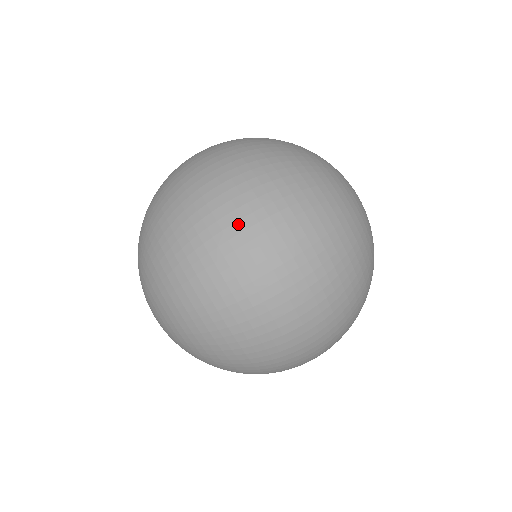
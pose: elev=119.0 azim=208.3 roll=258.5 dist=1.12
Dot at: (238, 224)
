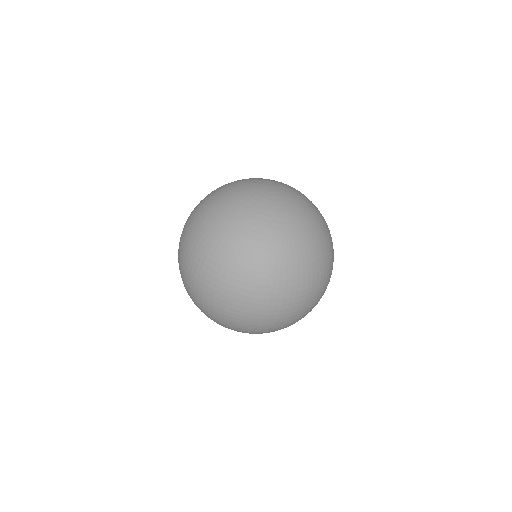
Dot at: (268, 313)
